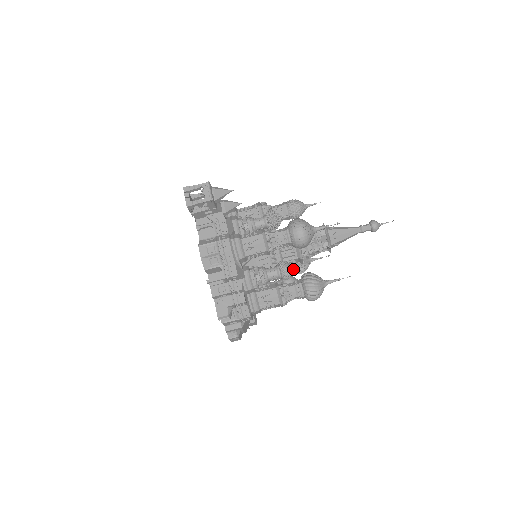
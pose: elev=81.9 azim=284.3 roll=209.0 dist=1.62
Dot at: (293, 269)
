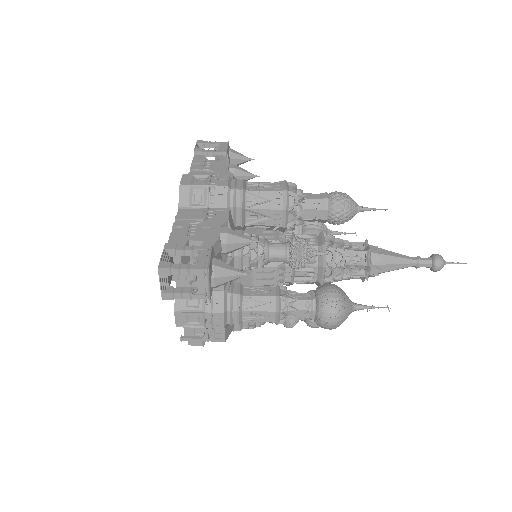
Dot at: occluded
